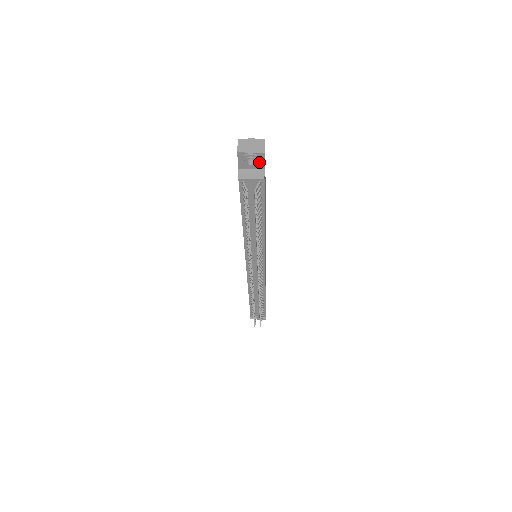
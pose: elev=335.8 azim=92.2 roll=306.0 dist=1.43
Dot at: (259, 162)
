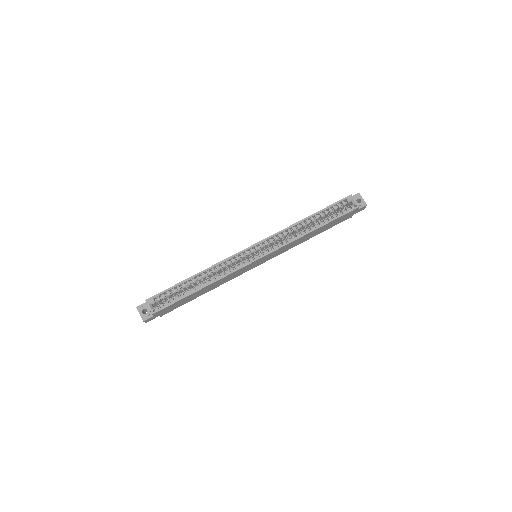
Dot at: occluded
